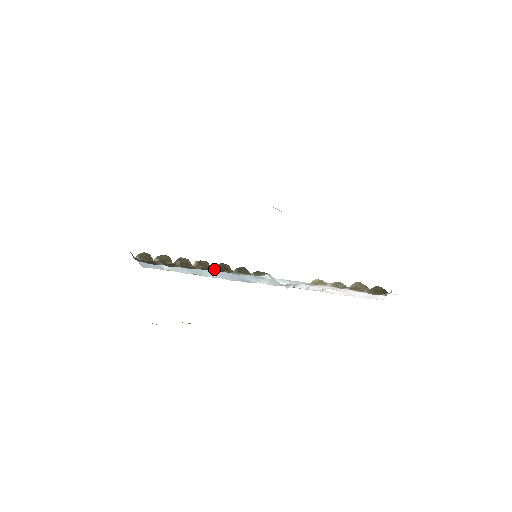
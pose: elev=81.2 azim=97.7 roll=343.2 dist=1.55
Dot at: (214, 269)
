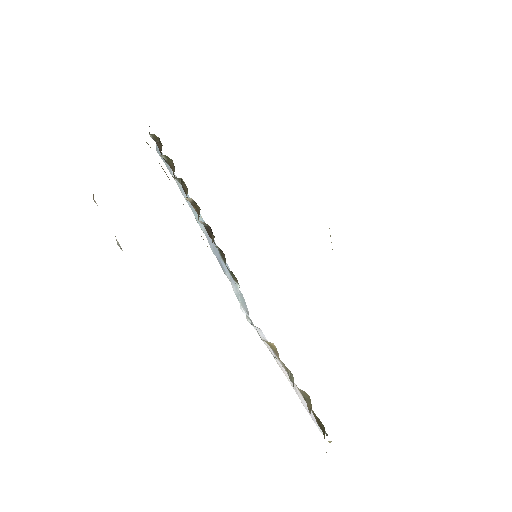
Dot at: (203, 224)
